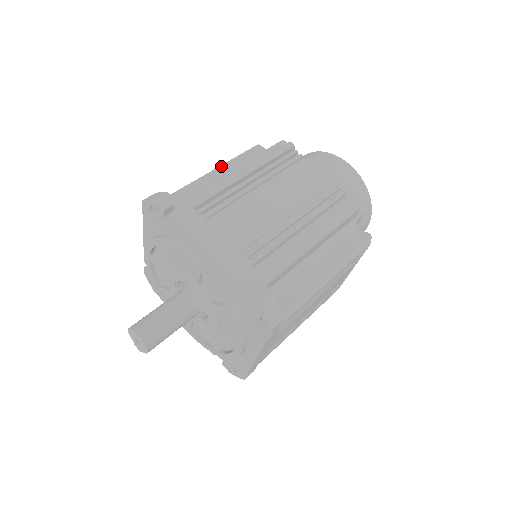
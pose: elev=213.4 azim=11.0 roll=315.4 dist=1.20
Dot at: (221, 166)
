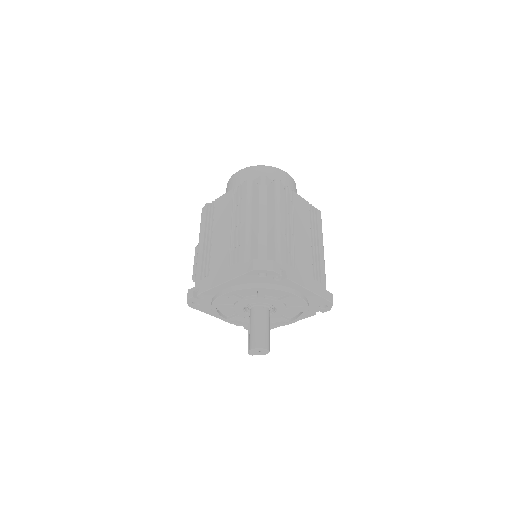
Dot at: (250, 211)
